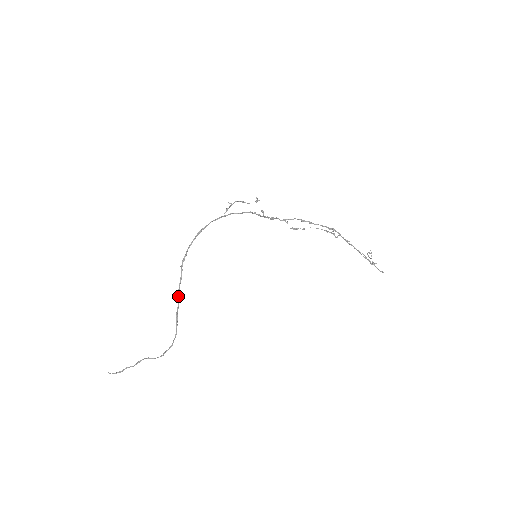
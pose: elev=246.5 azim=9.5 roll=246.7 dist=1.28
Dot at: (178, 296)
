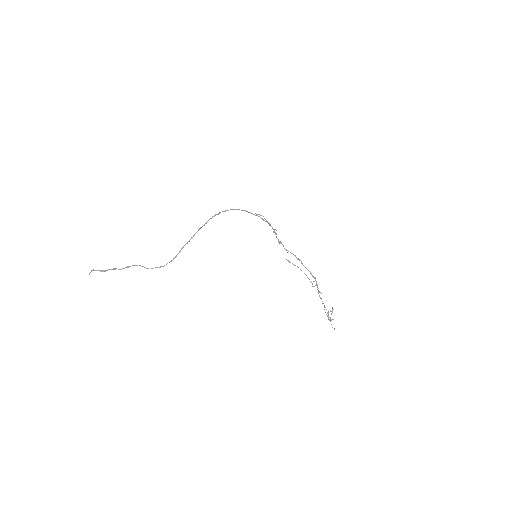
Dot at: (195, 233)
